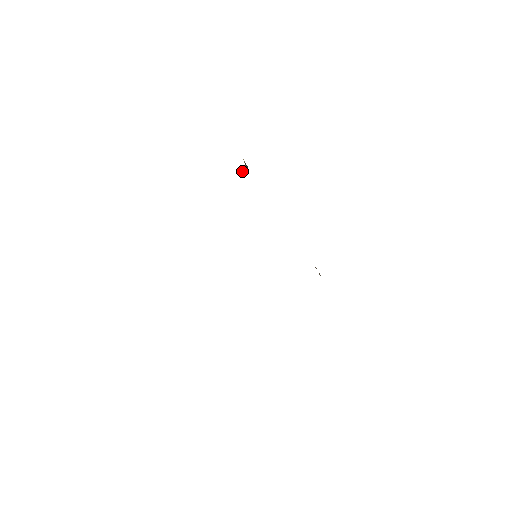
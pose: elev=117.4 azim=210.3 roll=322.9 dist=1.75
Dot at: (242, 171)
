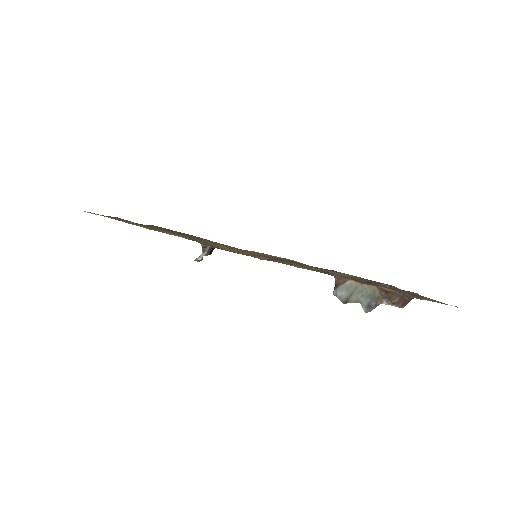
Dot at: occluded
